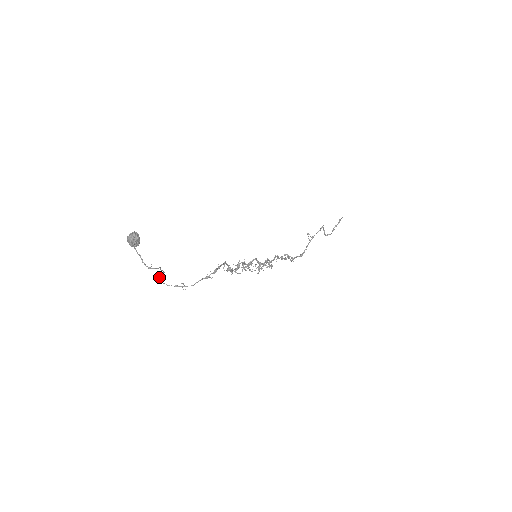
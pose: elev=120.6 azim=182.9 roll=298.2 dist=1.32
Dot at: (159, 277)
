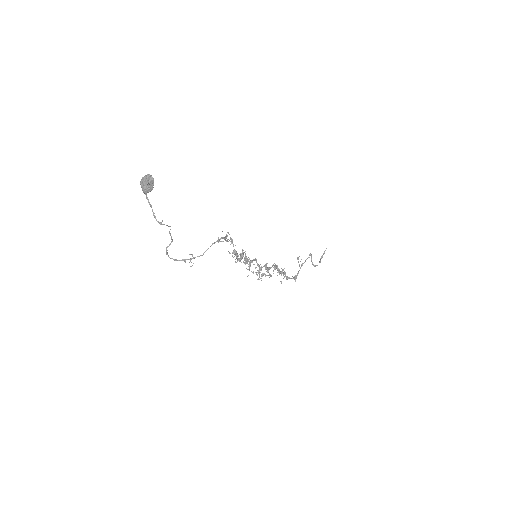
Dot at: (166, 248)
